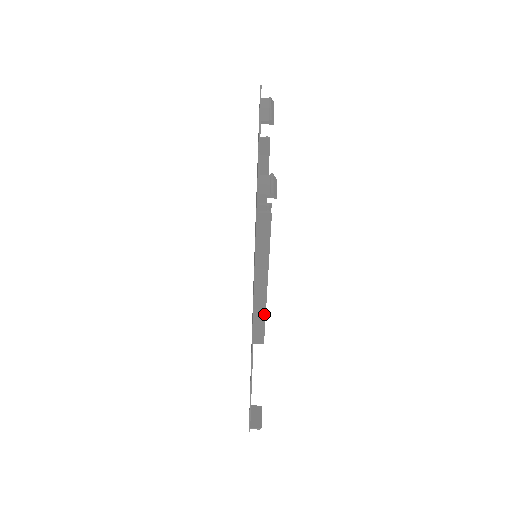
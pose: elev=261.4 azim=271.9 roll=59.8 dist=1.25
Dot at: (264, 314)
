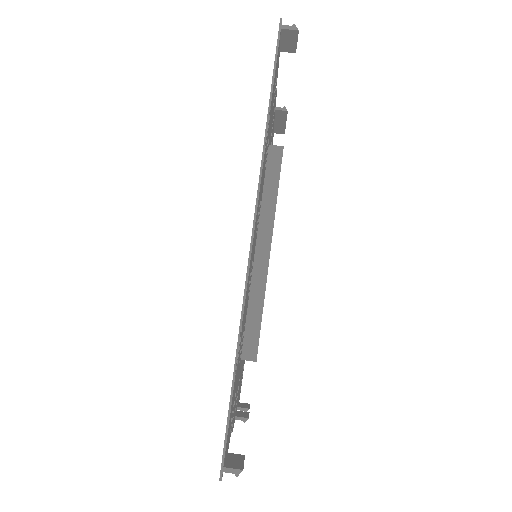
Dot at: (262, 300)
